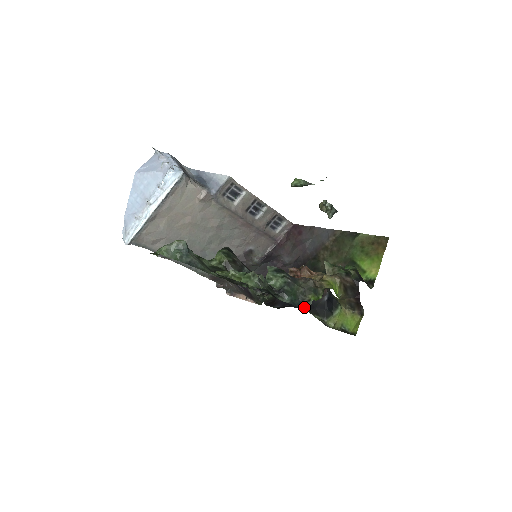
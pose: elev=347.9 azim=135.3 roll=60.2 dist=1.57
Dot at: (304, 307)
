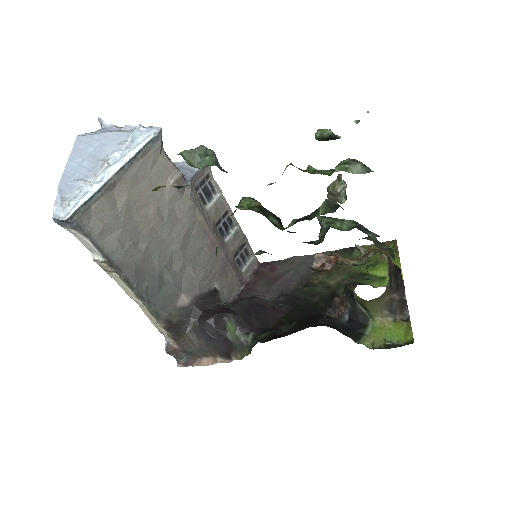
Dot at: (389, 252)
